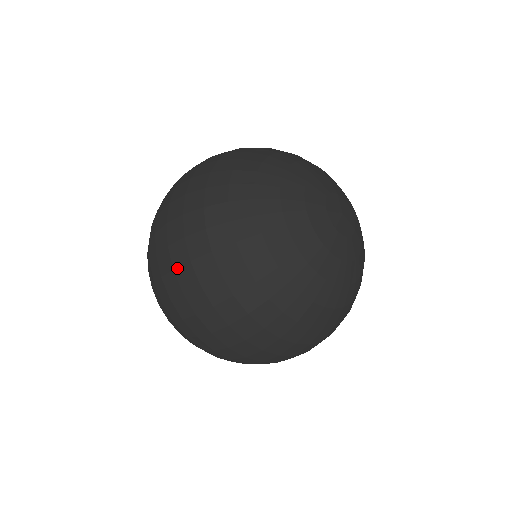
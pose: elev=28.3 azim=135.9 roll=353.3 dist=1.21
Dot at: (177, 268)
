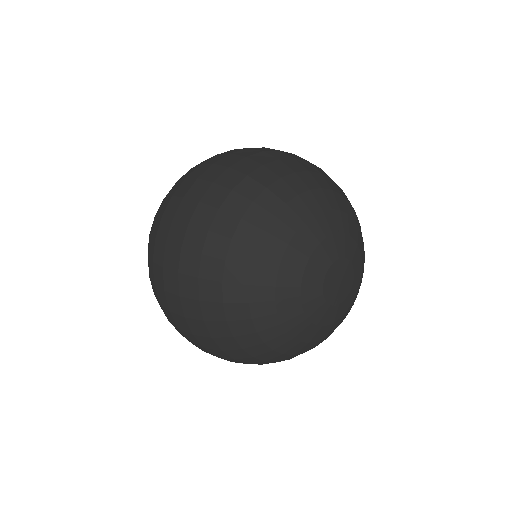
Dot at: (193, 344)
